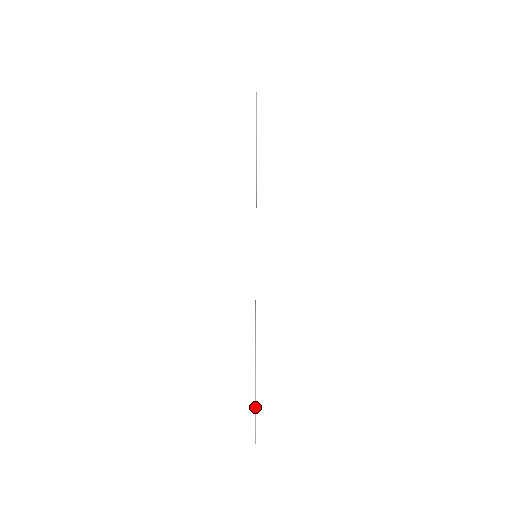
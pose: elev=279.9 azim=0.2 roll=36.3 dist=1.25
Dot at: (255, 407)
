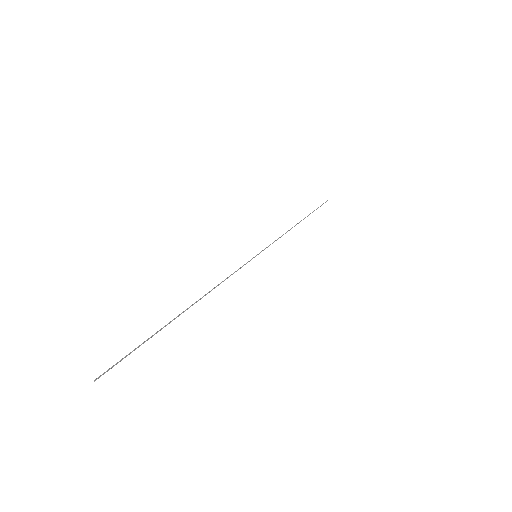
Dot at: (137, 347)
